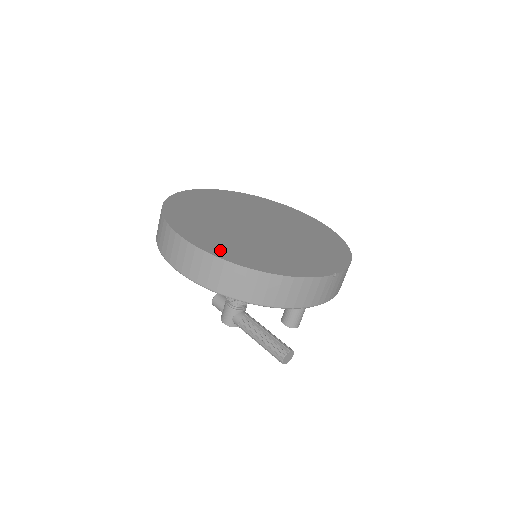
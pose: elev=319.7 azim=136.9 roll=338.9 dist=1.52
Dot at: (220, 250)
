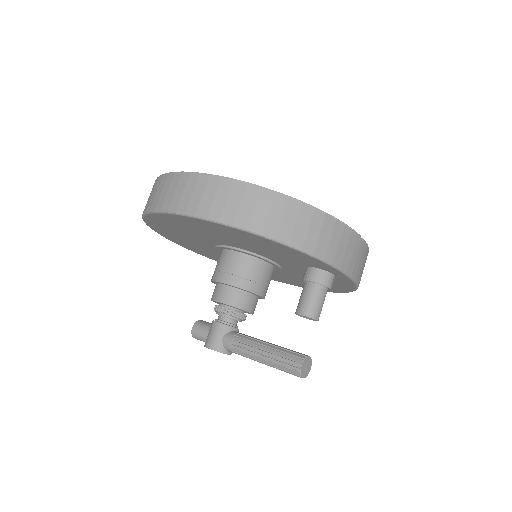
Dot at: occluded
